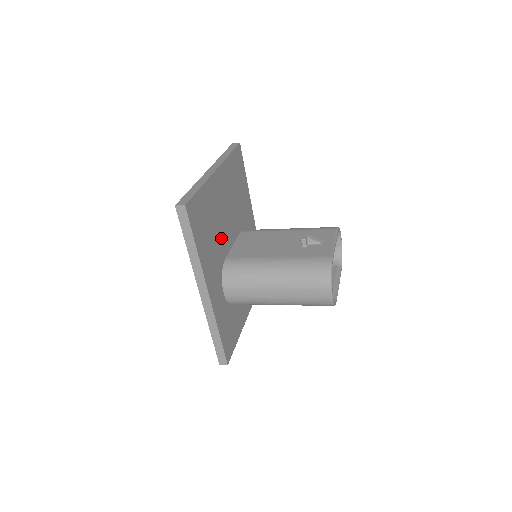
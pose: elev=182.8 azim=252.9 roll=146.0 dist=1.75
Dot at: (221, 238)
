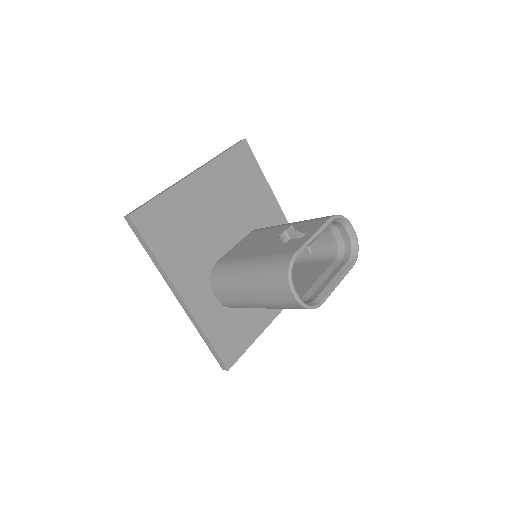
Dot at: (207, 241)
